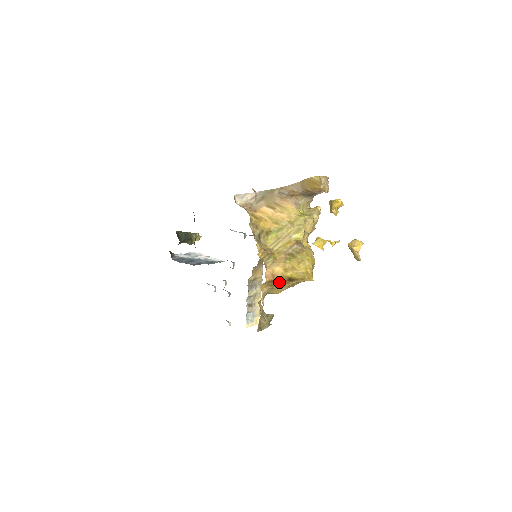
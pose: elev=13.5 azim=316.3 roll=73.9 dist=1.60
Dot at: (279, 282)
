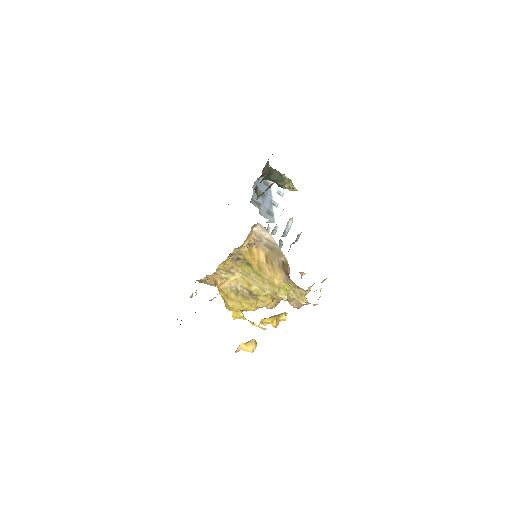
Dot at: occluded
